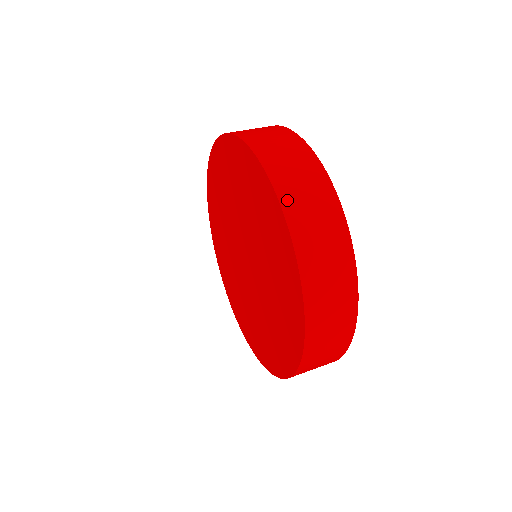
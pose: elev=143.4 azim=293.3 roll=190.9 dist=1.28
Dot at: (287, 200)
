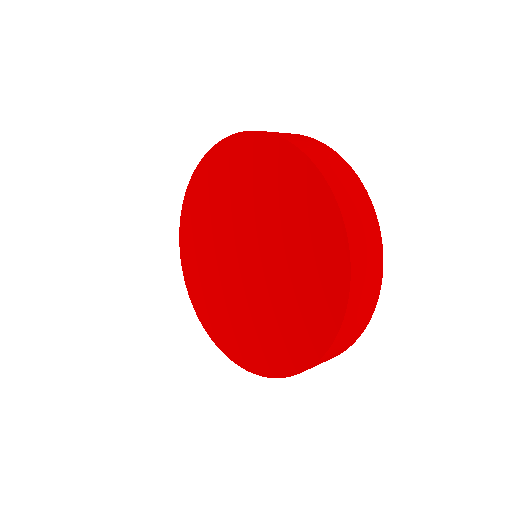
Dot at: (296, 143)
